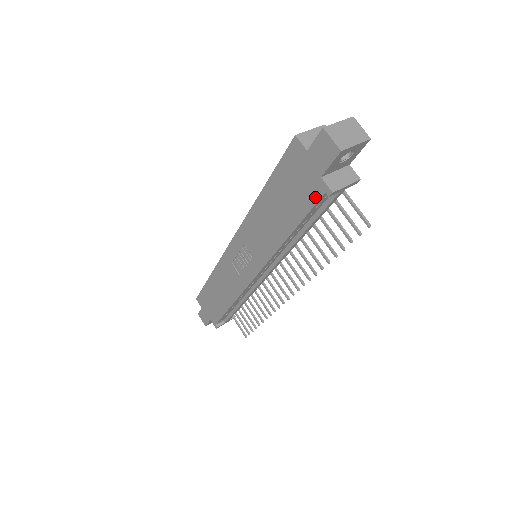
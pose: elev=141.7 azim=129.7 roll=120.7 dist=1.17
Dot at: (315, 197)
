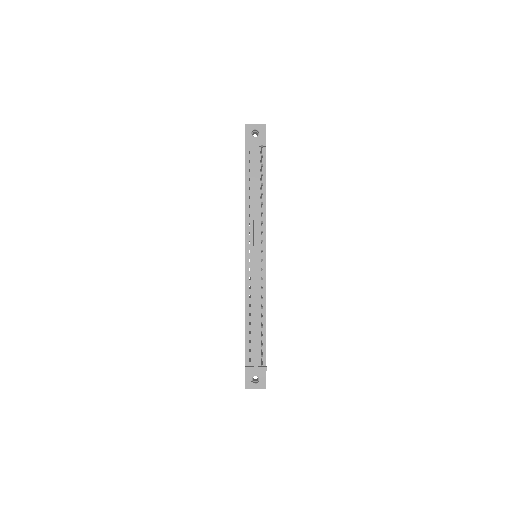
Dot at: (245, 155)
